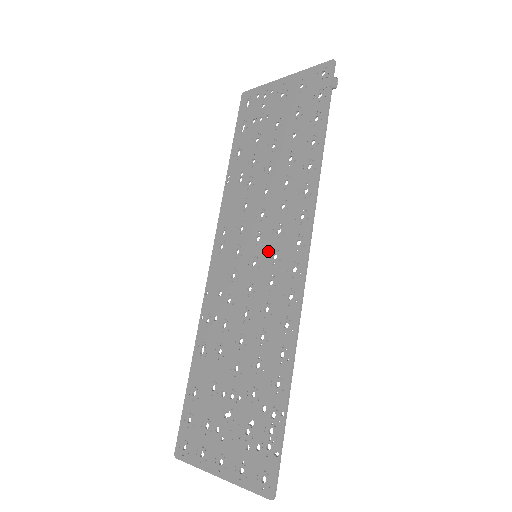
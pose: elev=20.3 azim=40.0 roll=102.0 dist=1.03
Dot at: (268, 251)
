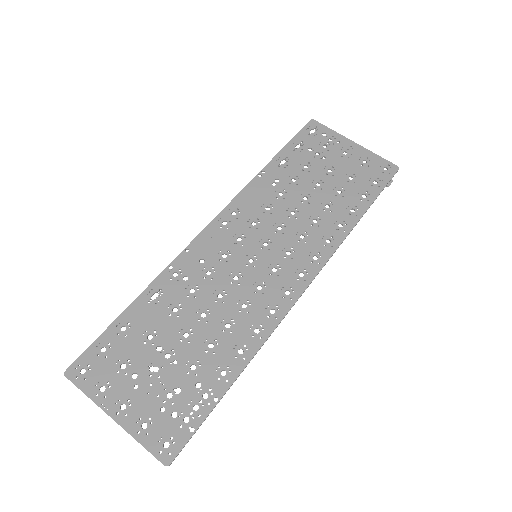
Dot at: (271, 261)
